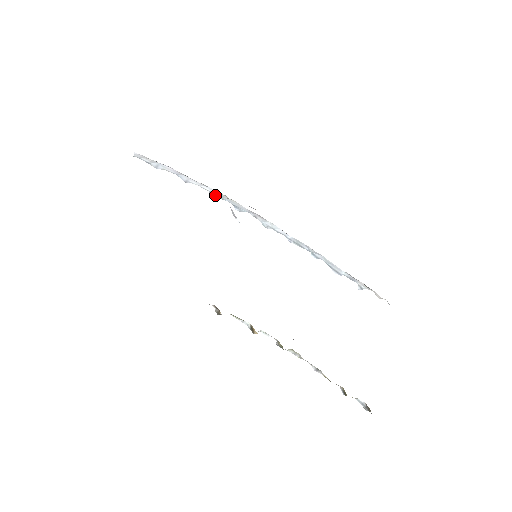
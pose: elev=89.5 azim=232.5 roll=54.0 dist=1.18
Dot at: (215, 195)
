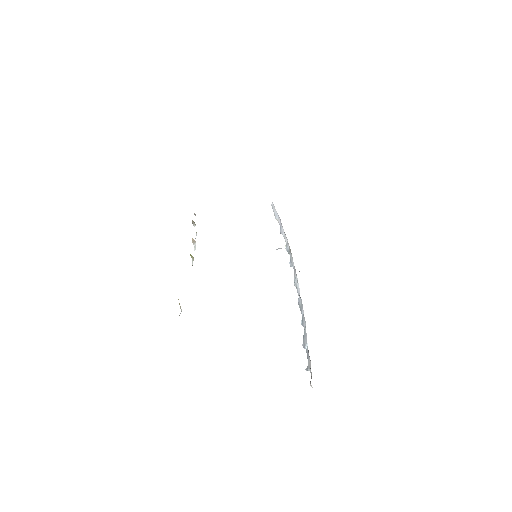
Dot at: (287, 248)
